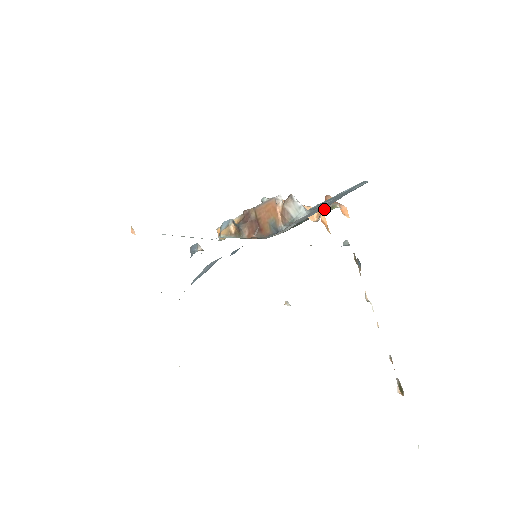
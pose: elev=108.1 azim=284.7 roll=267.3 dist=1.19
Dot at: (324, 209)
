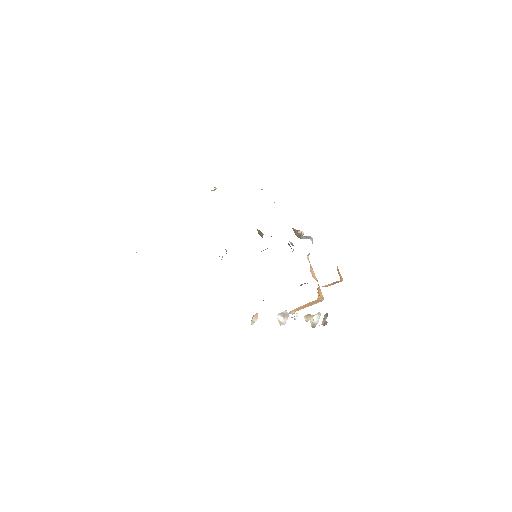
Dot at: occluded
